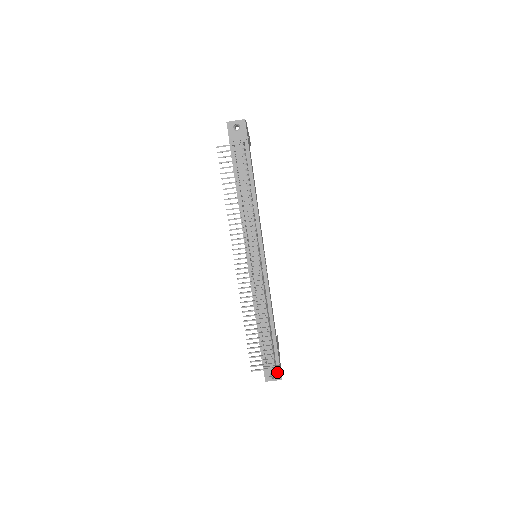
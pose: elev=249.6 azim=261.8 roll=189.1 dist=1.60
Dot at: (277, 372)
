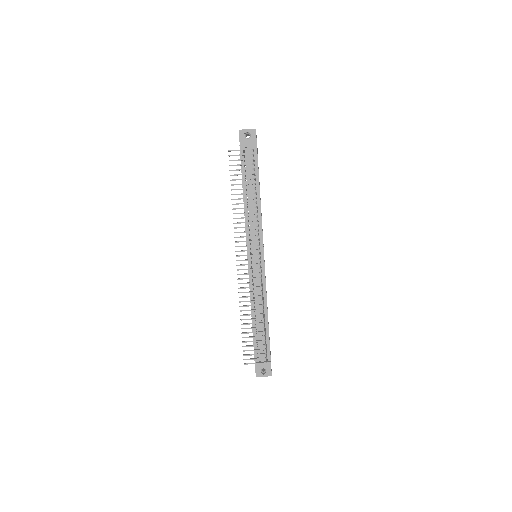
Dot at: (268, 368)
